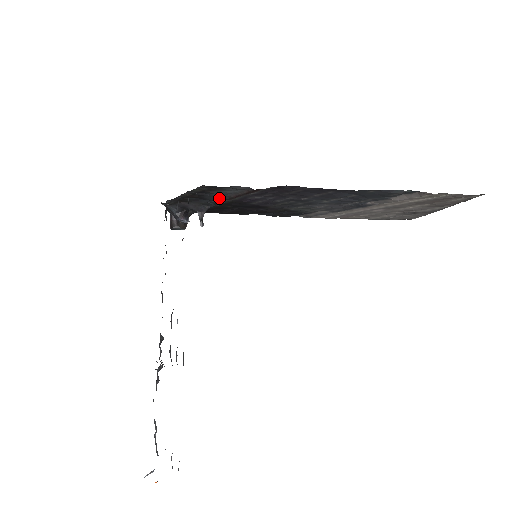
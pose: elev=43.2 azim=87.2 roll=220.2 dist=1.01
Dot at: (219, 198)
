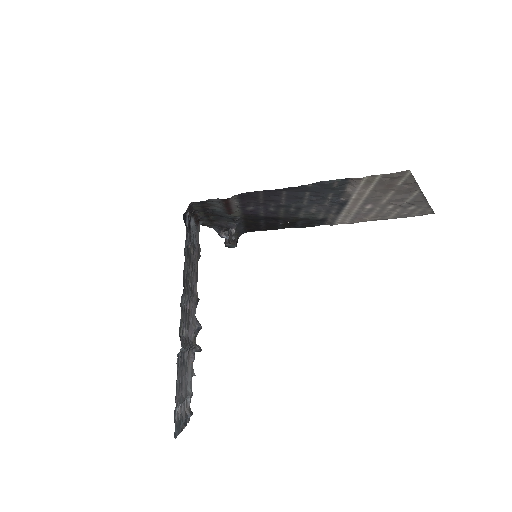
Dot at: (225, 213)
